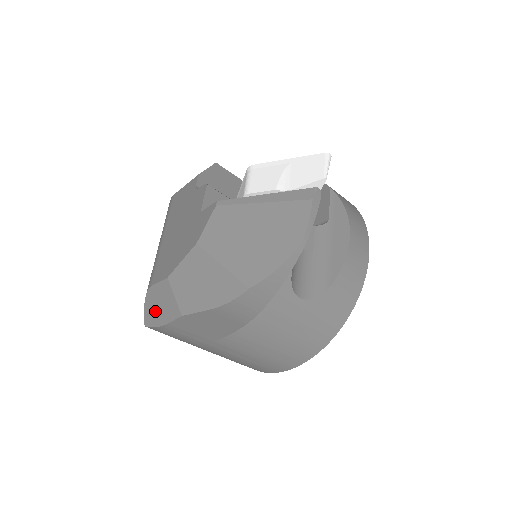
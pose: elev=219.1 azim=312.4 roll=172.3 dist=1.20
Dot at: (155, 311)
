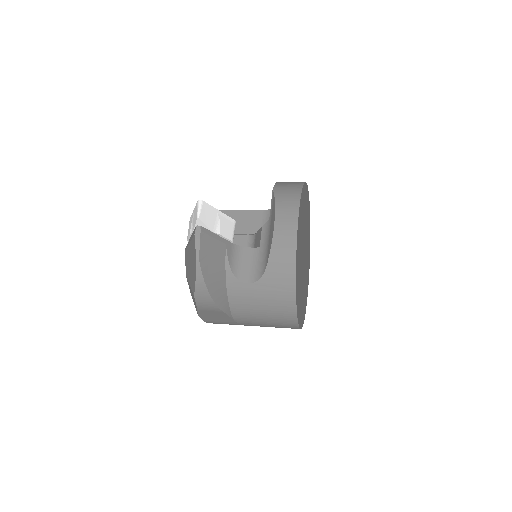
Dot at: occluded
